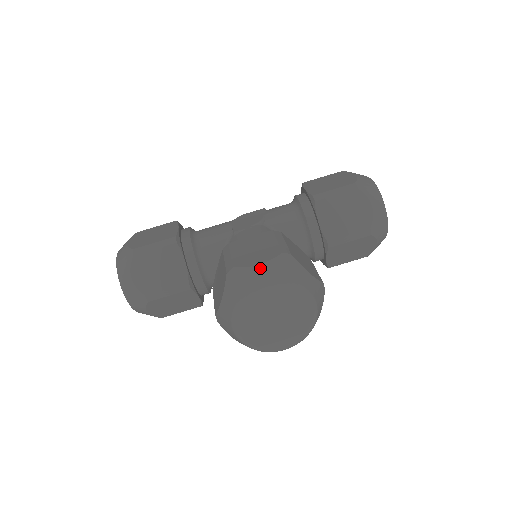
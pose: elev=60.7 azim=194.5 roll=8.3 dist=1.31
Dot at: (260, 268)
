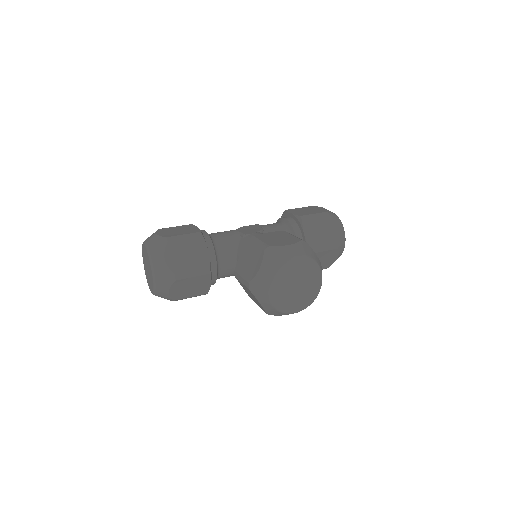
Dot at: (290, 247)
